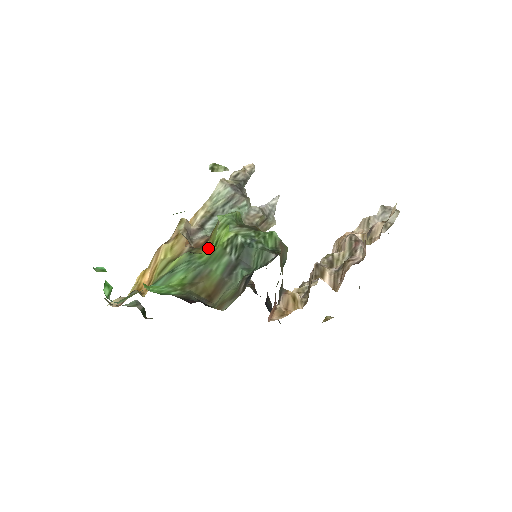
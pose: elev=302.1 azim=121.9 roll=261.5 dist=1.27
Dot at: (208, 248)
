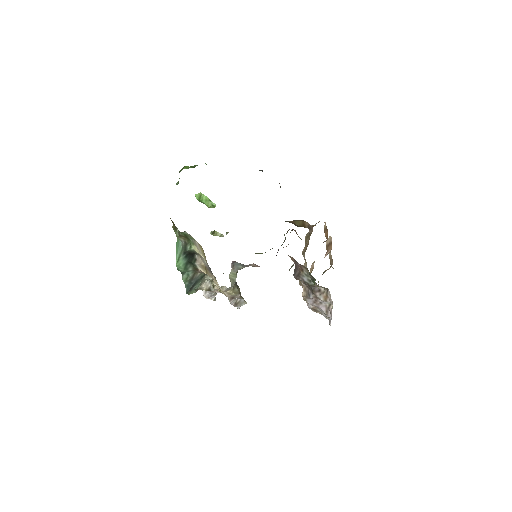
Dot at: occluded
